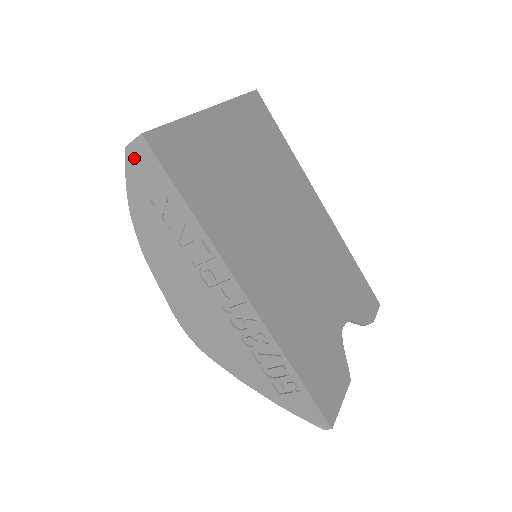
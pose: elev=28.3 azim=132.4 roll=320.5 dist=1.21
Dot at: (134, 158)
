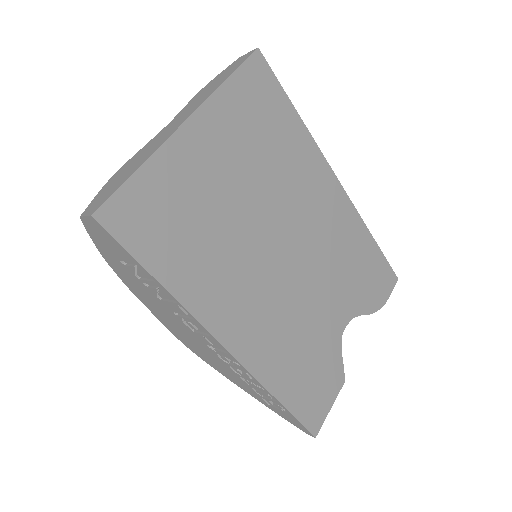
Dot at: (92, 228)
